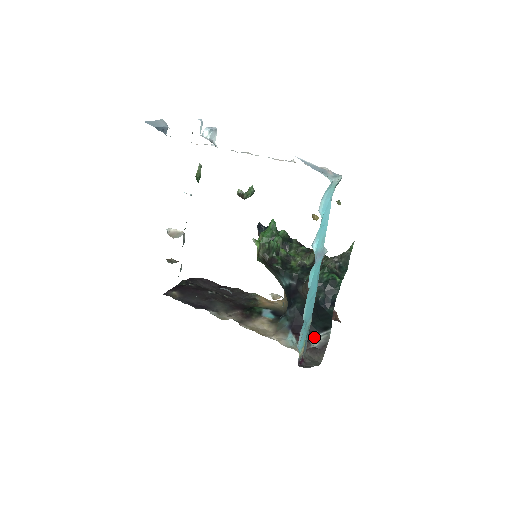
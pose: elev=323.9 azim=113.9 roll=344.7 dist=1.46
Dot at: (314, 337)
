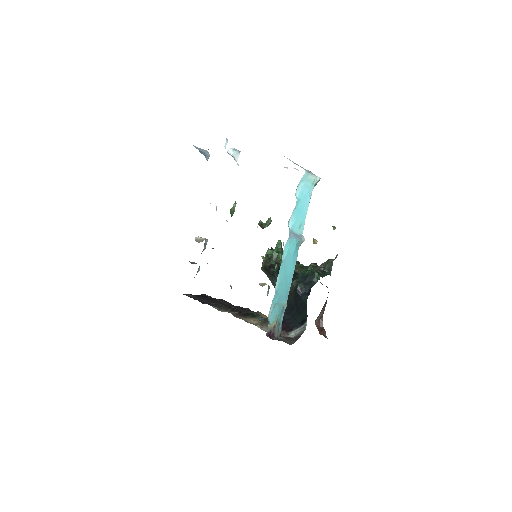
Dot at: (293, 330)
